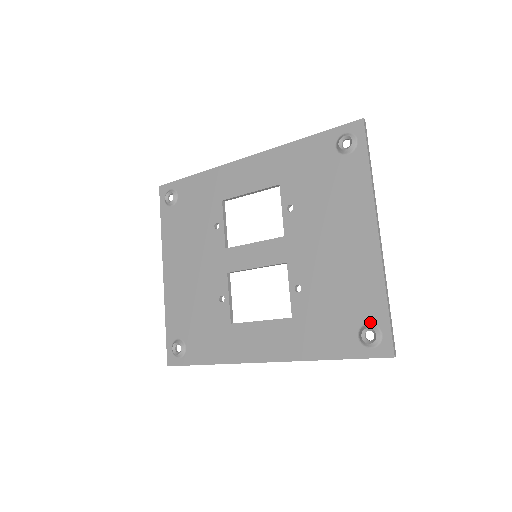
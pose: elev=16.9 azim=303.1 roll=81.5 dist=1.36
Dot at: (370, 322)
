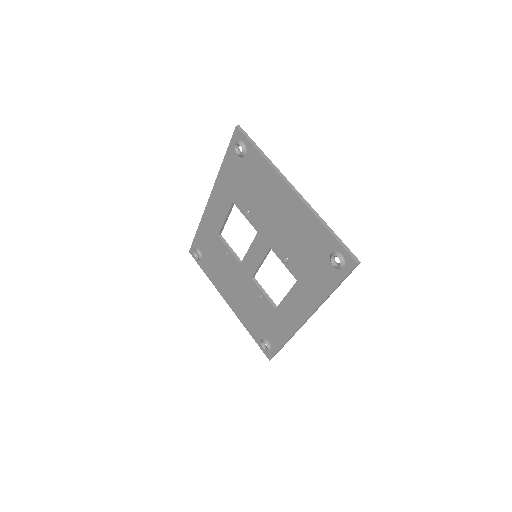
Dot at: (331, 251)
